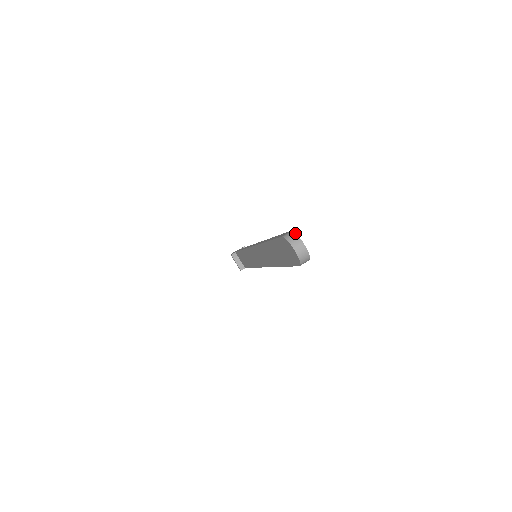
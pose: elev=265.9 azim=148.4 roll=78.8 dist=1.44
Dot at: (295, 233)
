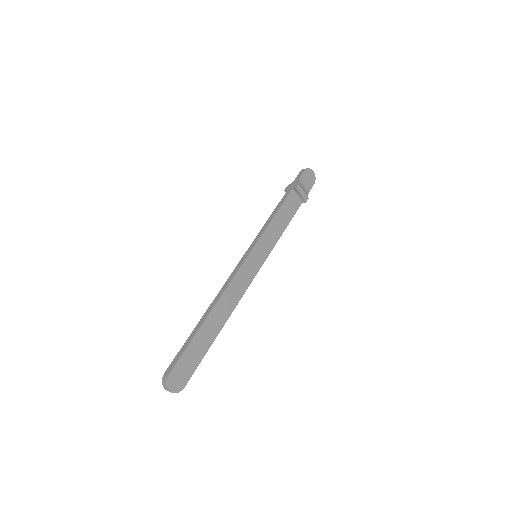
Dot at: (166, 382)
